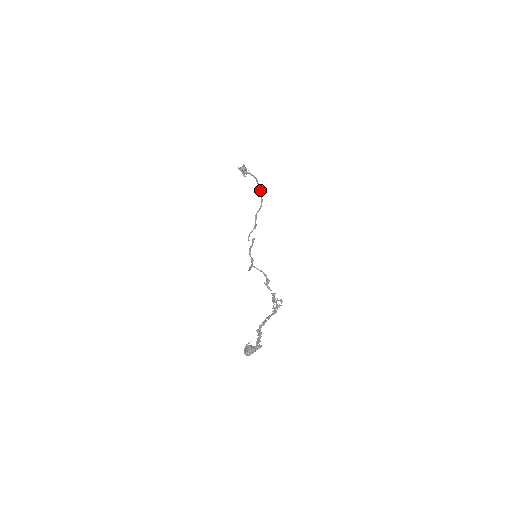
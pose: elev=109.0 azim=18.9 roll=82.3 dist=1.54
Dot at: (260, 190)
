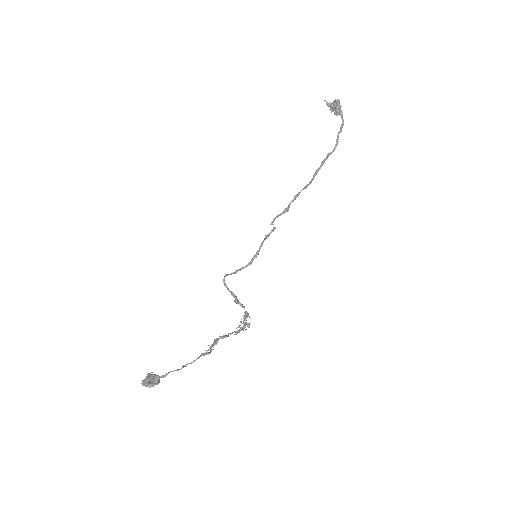
Dot at: (329, 153)
